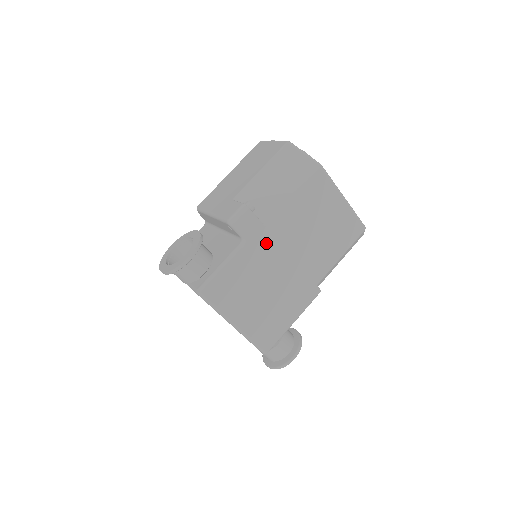
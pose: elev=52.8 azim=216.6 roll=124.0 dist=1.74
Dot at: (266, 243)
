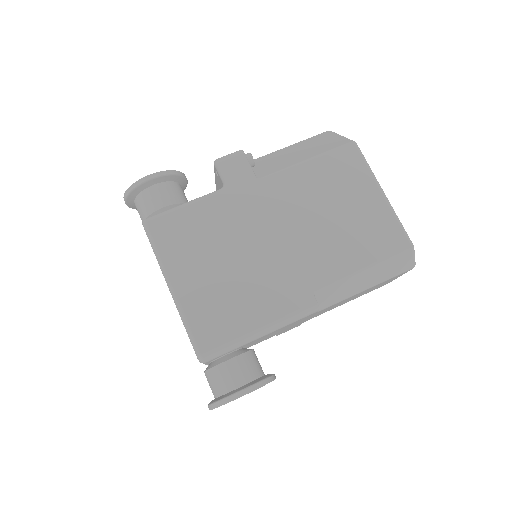
Dot at: (253, 201)
